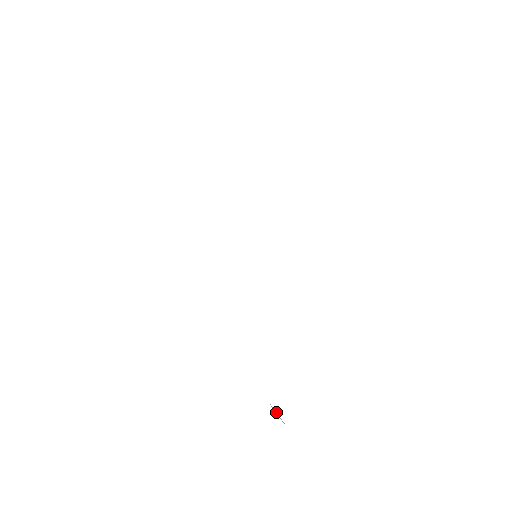
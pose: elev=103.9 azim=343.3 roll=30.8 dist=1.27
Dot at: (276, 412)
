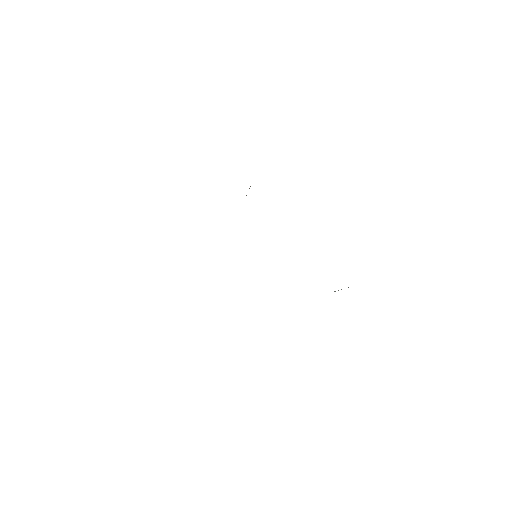
Dot at: occluded
